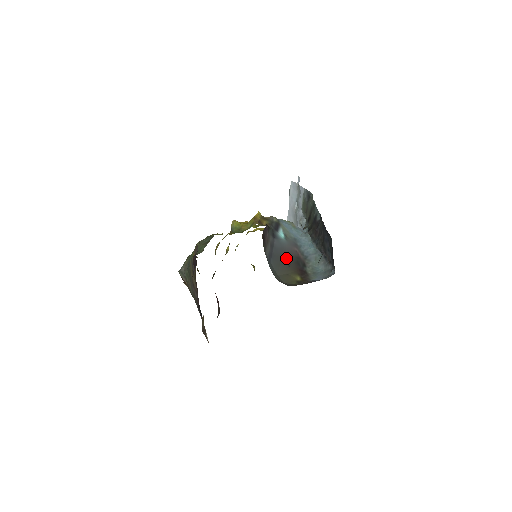
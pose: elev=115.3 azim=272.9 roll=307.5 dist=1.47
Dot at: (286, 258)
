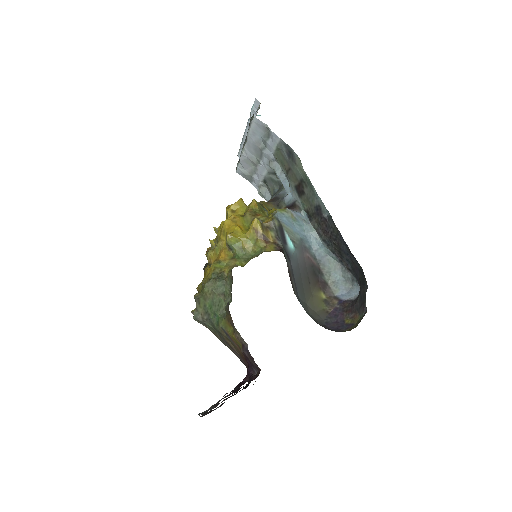
Dot at: (304, 275)
